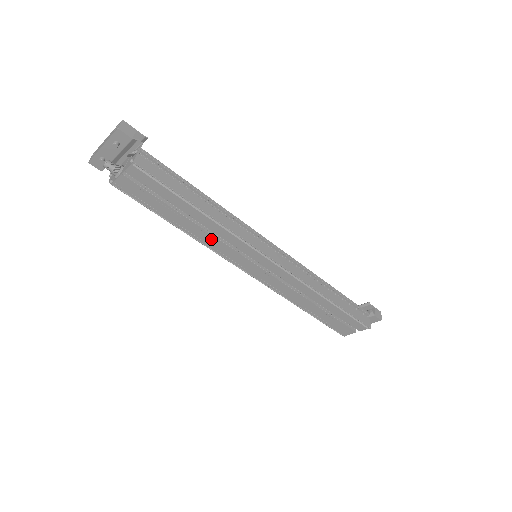
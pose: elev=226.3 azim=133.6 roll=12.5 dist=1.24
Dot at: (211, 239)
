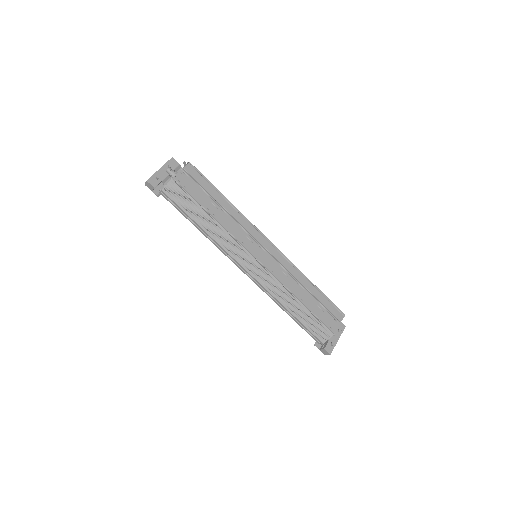
Dot at: (232, 226)
